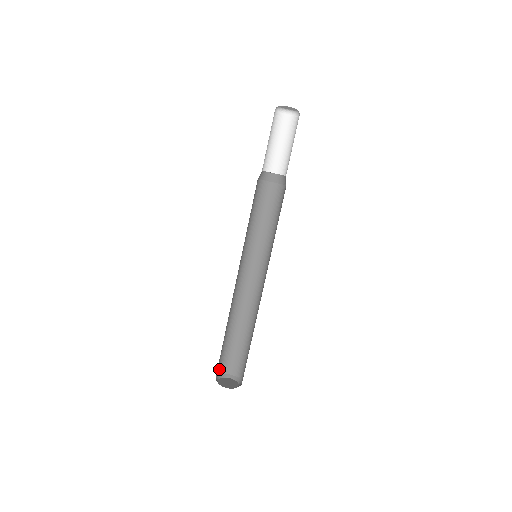
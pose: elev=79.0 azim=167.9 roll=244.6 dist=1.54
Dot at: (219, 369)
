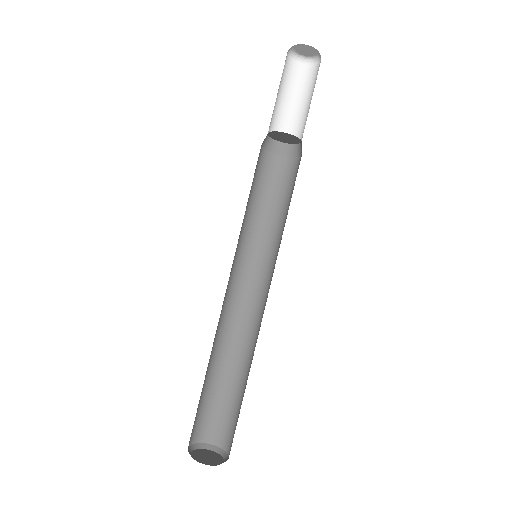
Dot at: (190, 437)
